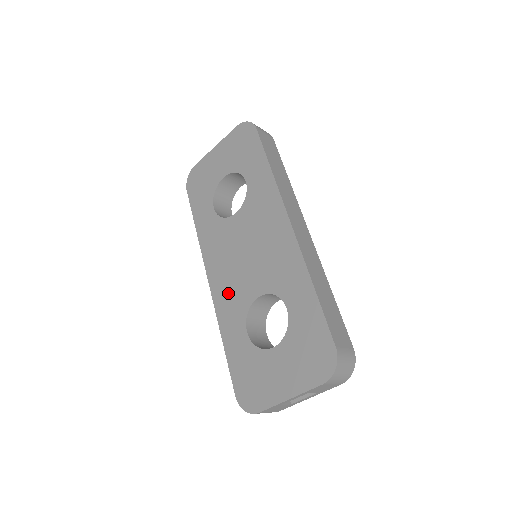
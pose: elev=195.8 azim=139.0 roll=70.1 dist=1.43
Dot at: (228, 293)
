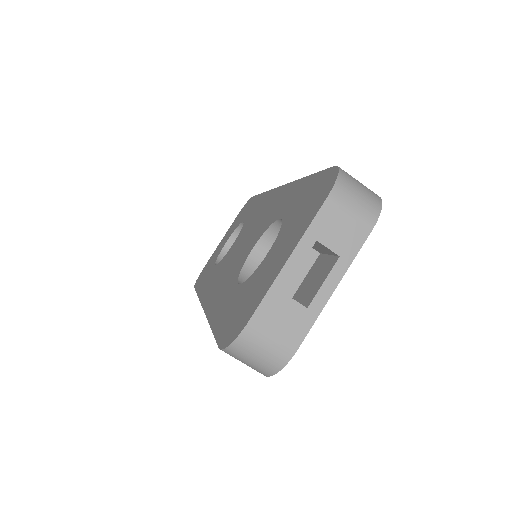
Dot at: (221, 287)
